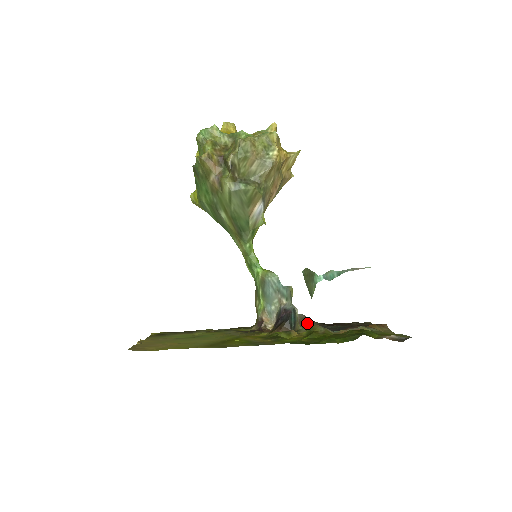
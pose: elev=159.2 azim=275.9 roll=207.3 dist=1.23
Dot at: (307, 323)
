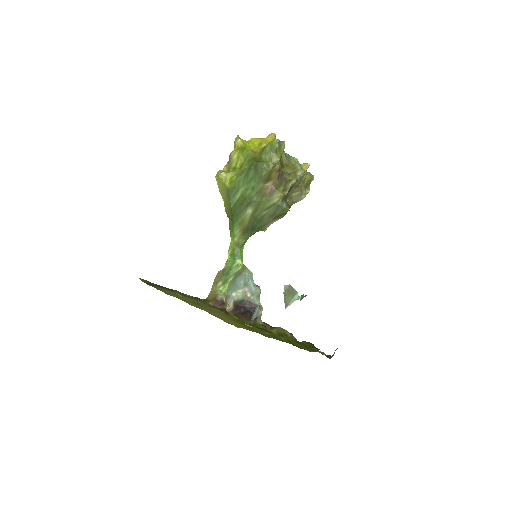
Dot at: occluded
